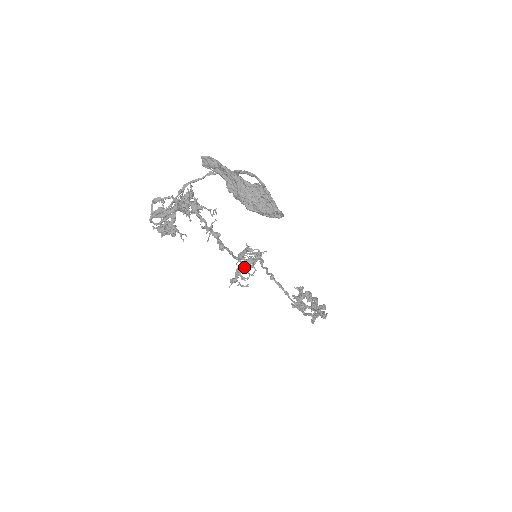
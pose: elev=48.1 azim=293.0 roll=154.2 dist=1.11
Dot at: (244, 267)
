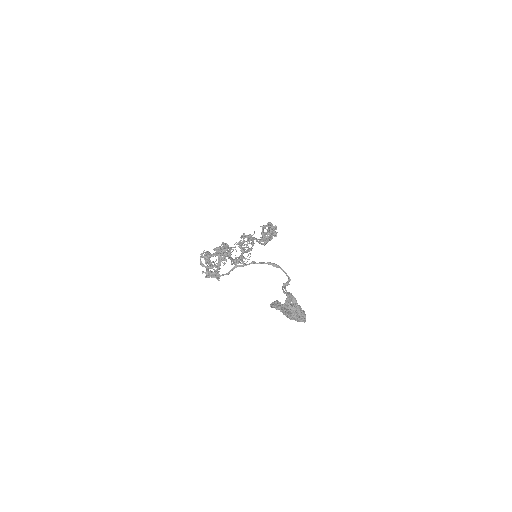
Dot at: (243, 253)
